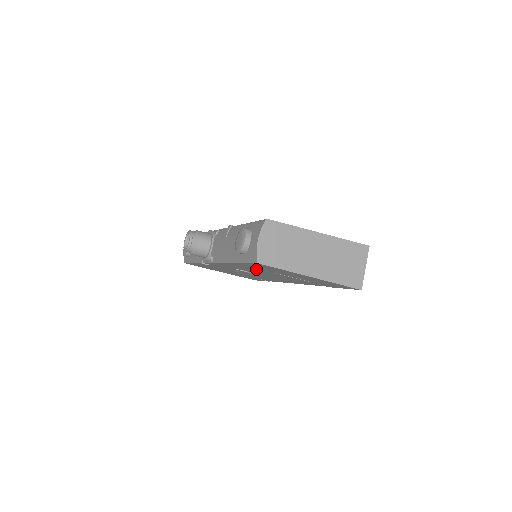
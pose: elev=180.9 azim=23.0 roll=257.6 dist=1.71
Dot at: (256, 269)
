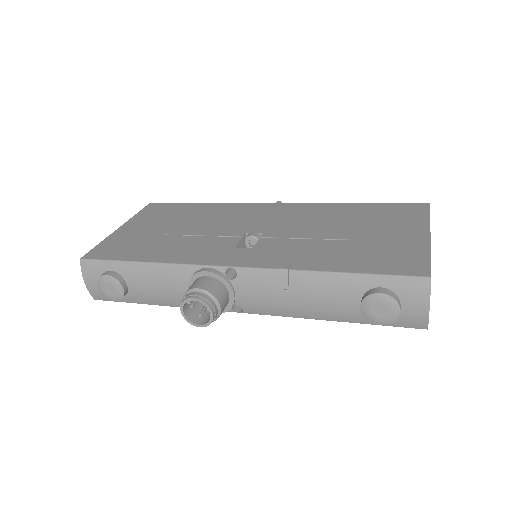
Dot at: occluded
